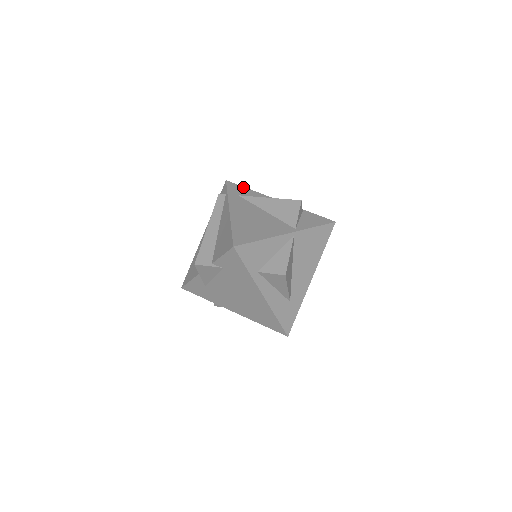
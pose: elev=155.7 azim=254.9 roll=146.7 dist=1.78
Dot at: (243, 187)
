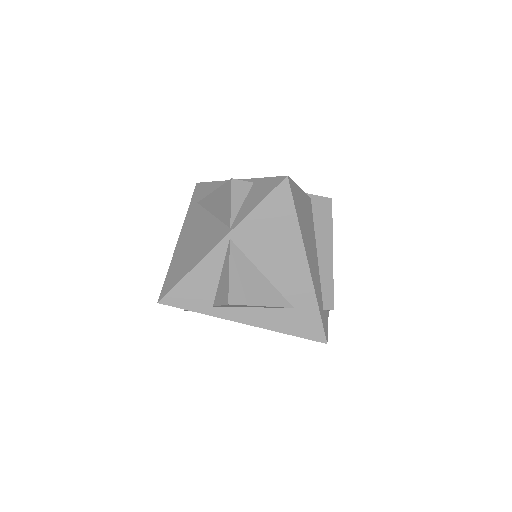
Dot at: (207, 183)
